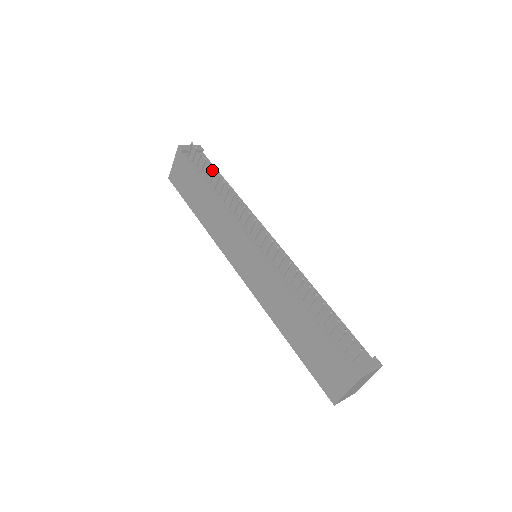
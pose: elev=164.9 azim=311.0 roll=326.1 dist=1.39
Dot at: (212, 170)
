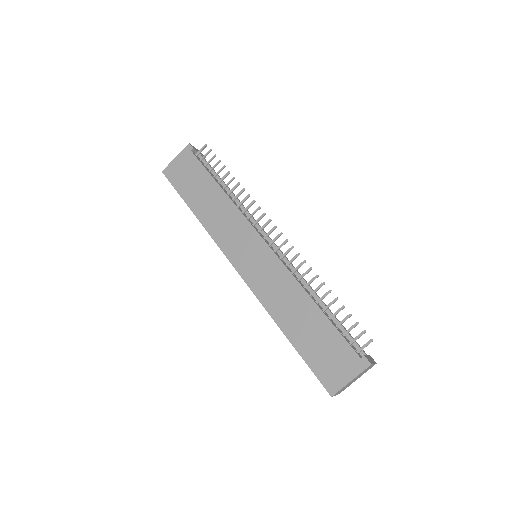
Dot at: occluded
